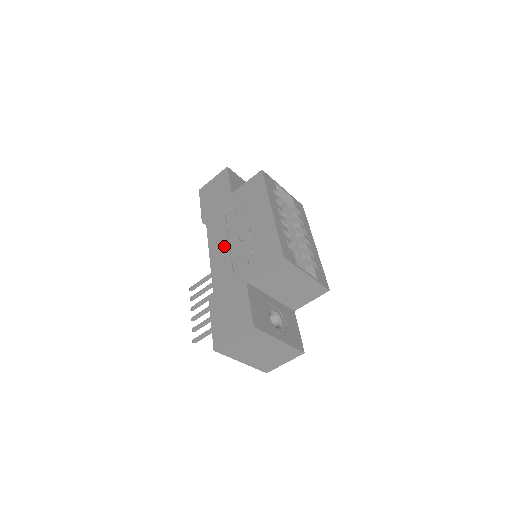
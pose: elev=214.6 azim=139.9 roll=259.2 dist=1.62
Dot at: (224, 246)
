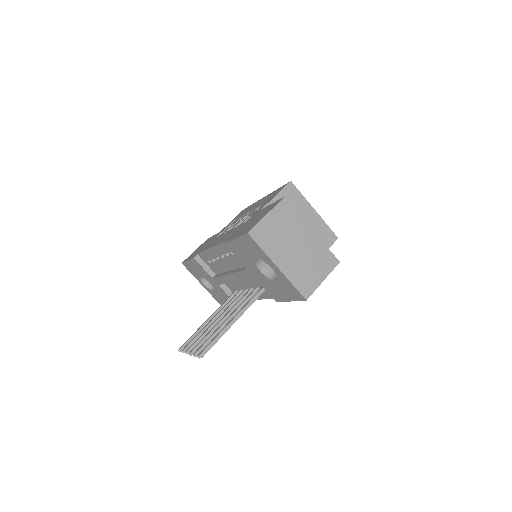
Dot at: (226, 233)
